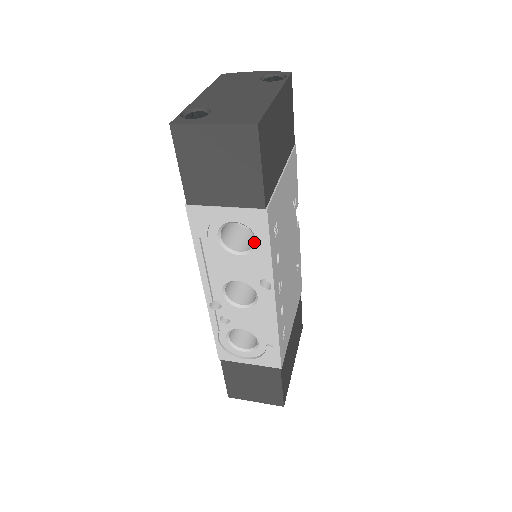
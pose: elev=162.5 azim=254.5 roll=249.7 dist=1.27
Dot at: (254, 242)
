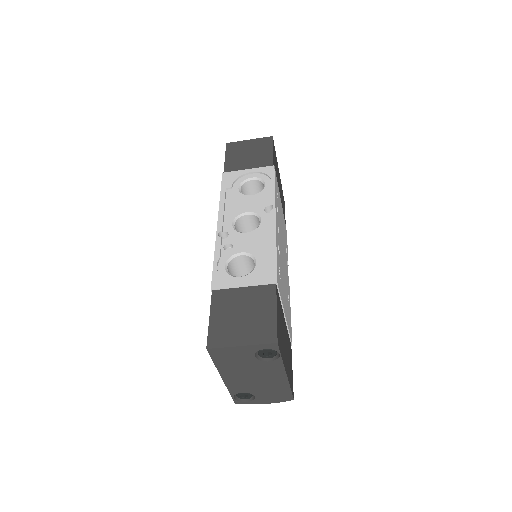
Dot at: (263, 188)
